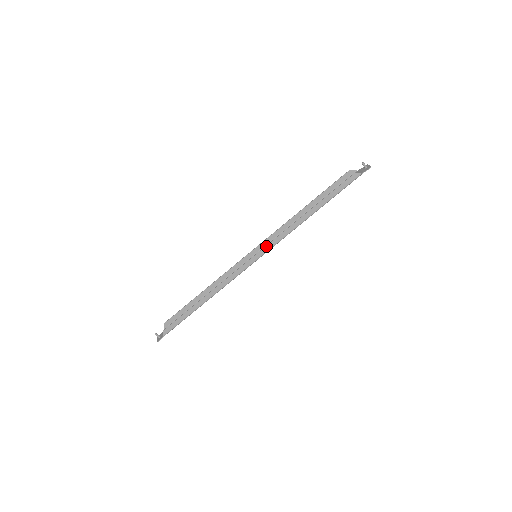
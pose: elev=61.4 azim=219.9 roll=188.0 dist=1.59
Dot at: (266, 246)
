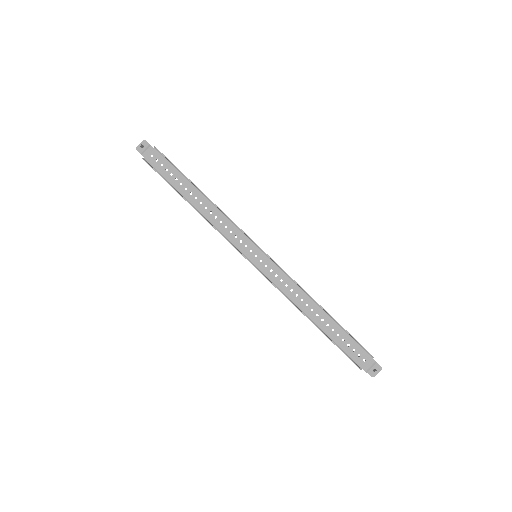
Dot at: (263, 275)
